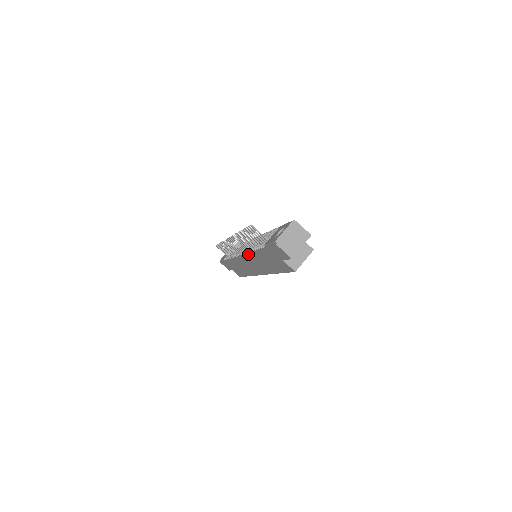
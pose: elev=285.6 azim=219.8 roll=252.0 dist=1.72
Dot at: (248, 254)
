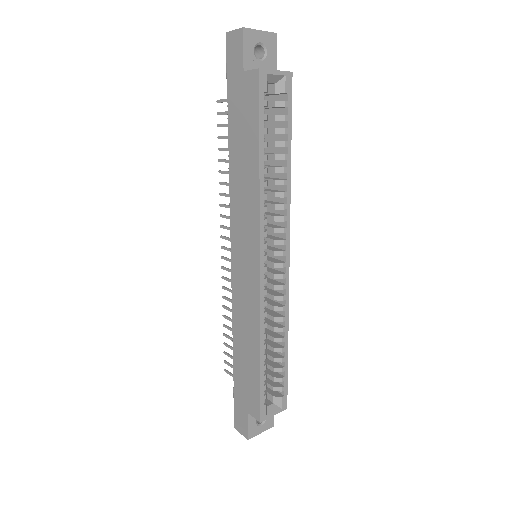
Dot at: (230, 203)
